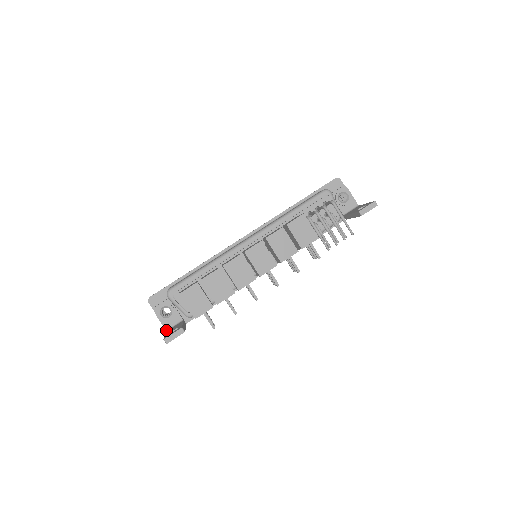
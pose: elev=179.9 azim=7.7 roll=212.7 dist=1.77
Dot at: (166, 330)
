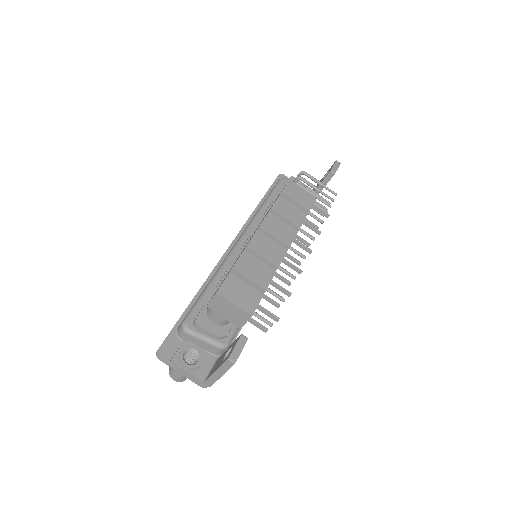
Dot at: (203, 381)
